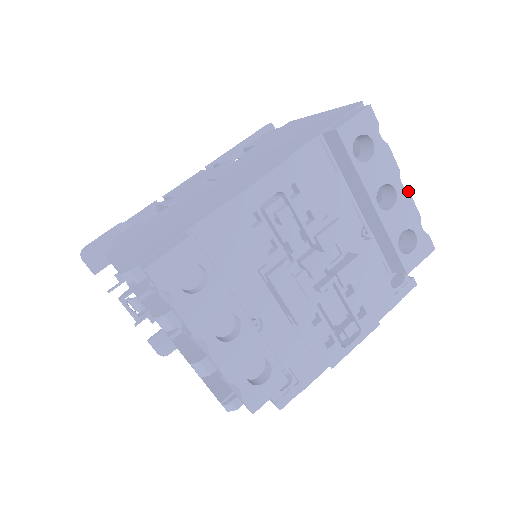
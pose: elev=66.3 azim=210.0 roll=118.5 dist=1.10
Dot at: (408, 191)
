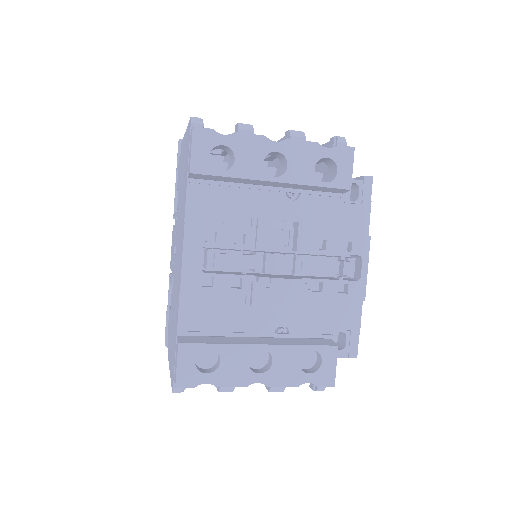
Dot at: (287, 140)
